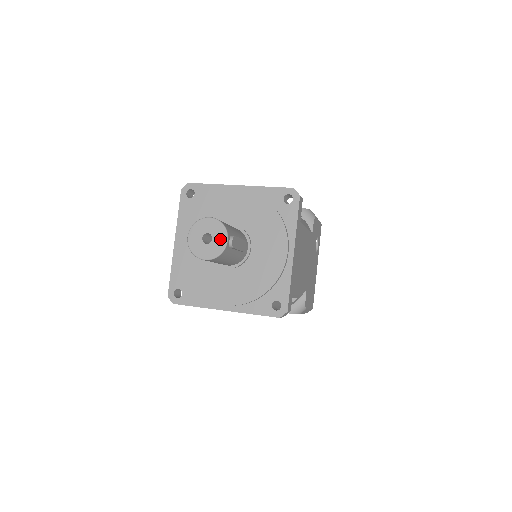
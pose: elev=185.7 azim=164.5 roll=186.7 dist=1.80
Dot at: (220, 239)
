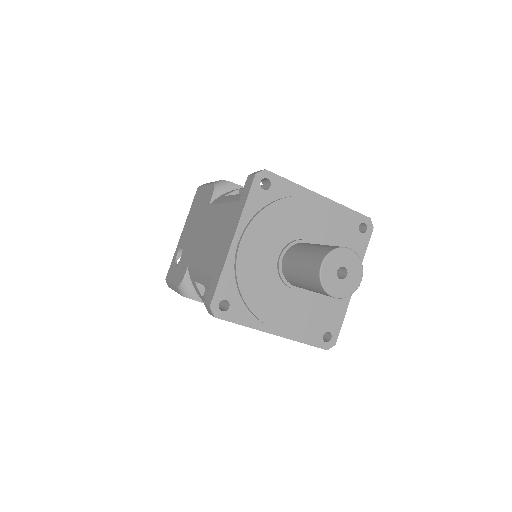
Dot at: (355, 277)
